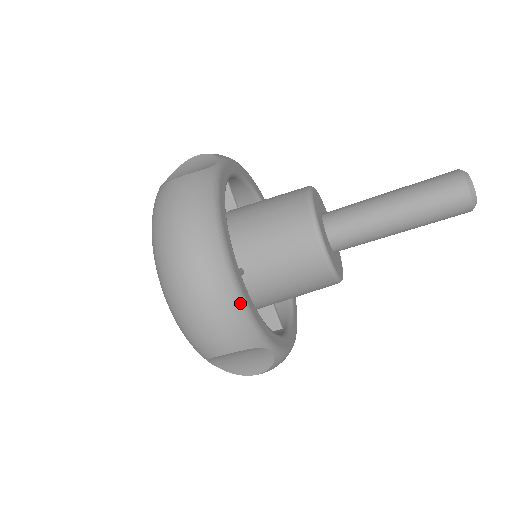
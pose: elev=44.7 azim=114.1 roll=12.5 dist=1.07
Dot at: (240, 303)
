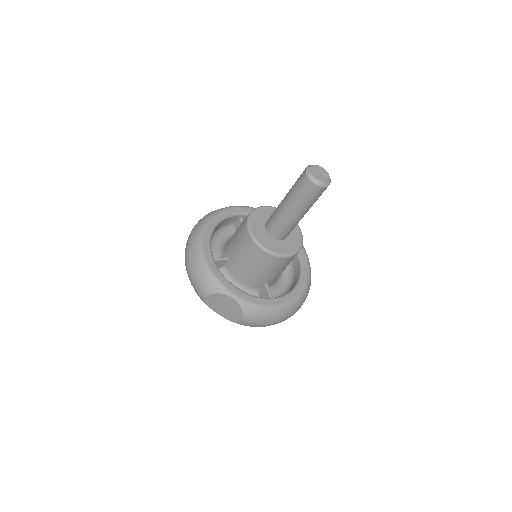
Dot at: (204, 266)
